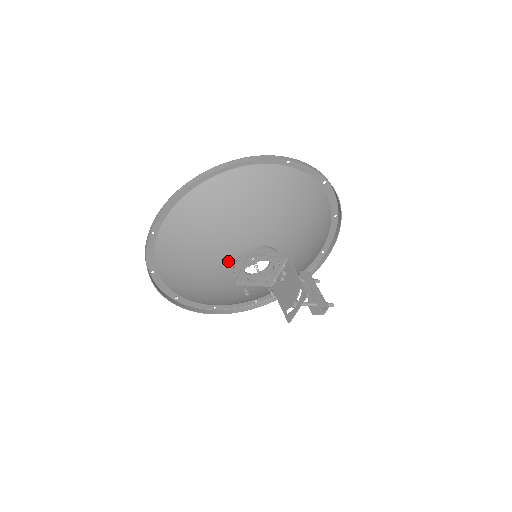
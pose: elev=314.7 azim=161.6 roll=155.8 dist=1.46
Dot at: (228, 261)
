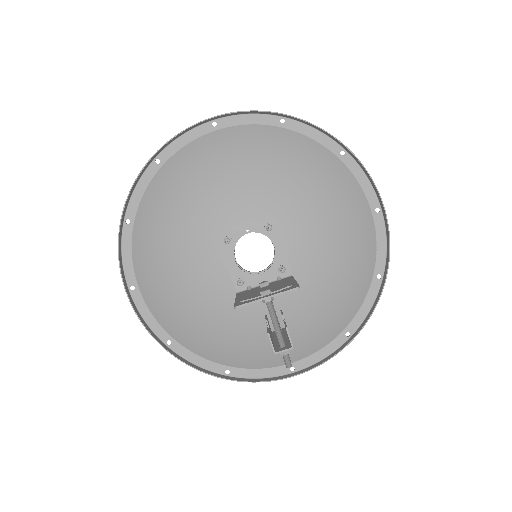
Dot at: (239, 213)
